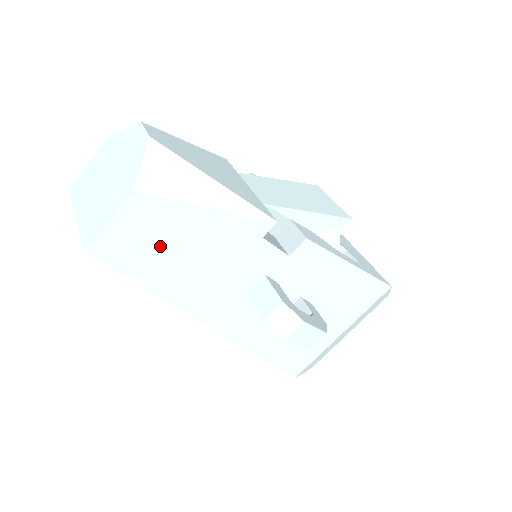
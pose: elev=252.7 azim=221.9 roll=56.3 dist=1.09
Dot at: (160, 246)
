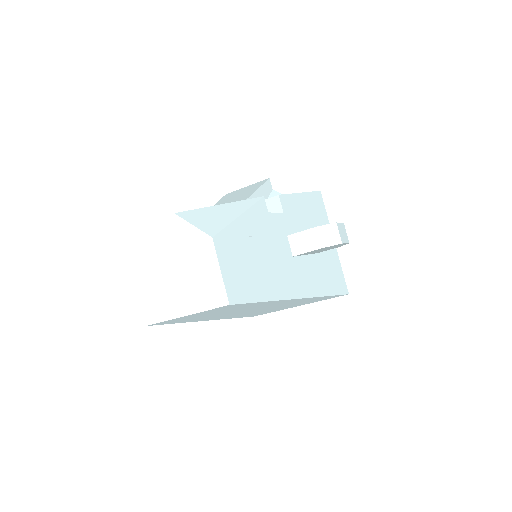
Dot at: (247, 264)
